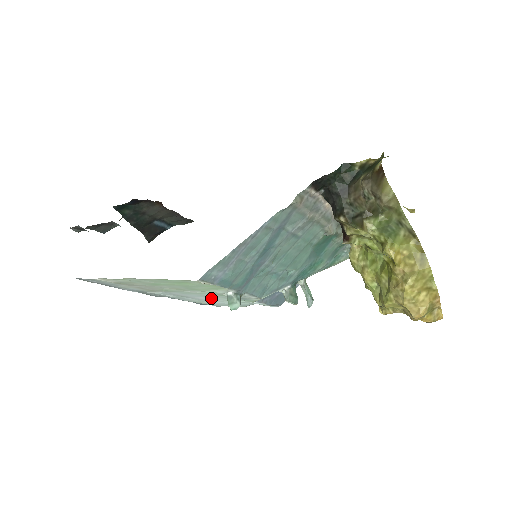
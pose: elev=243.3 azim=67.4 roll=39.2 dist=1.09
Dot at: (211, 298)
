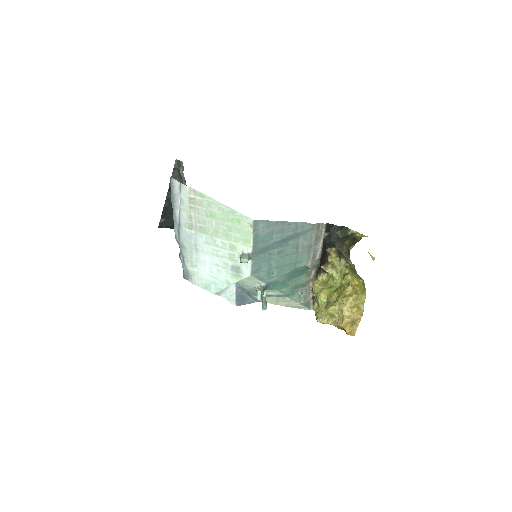
Dot at: (213, 261)
